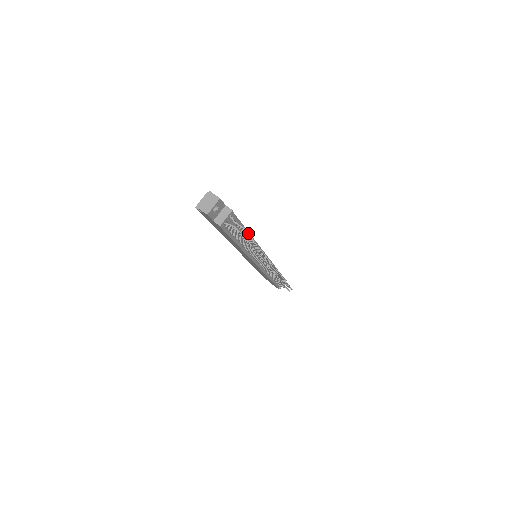
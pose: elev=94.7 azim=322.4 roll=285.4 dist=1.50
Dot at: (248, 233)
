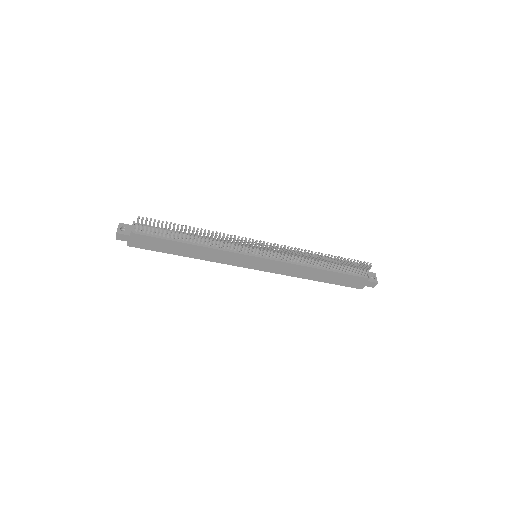
Dot at: (150, 218)
